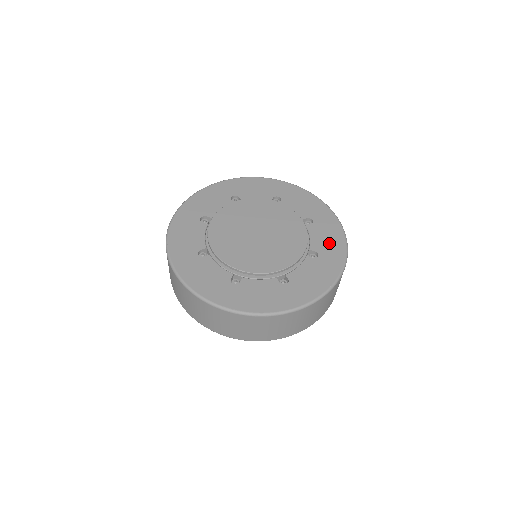
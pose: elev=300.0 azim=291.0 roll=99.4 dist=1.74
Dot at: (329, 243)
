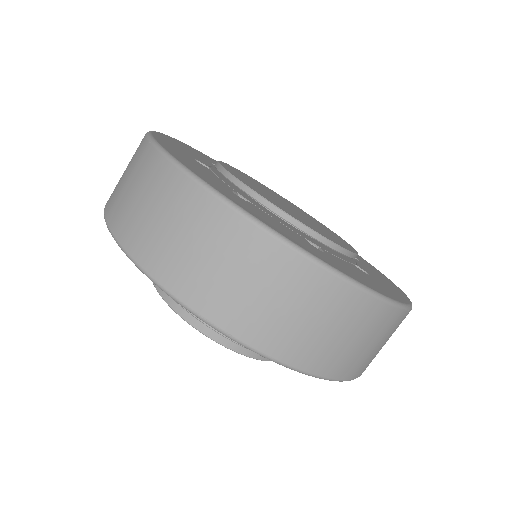
Dot at: (384, 281)
